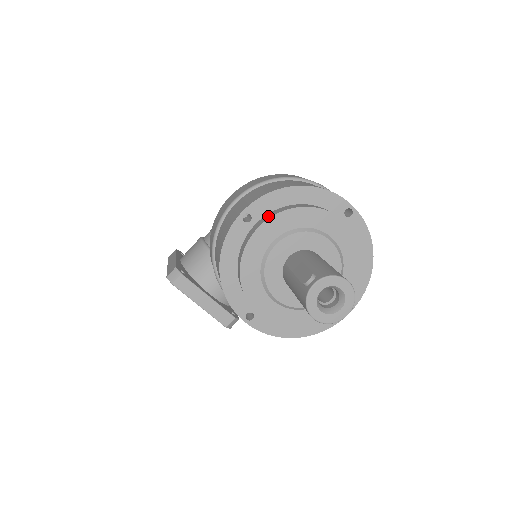
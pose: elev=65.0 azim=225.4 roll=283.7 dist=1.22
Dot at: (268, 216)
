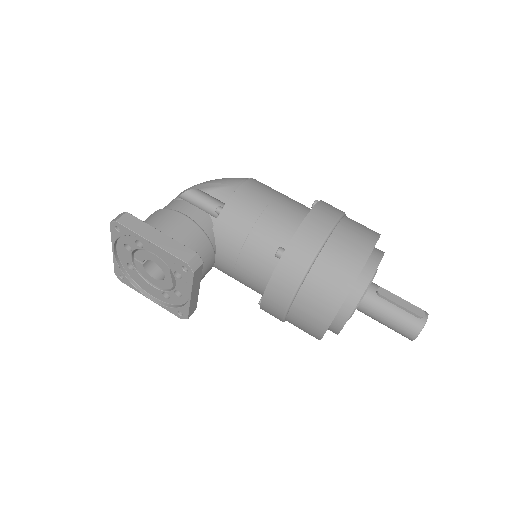
Dot at: (378, 255)
